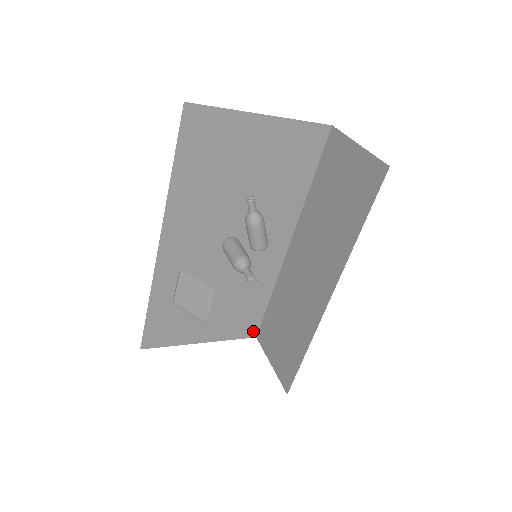
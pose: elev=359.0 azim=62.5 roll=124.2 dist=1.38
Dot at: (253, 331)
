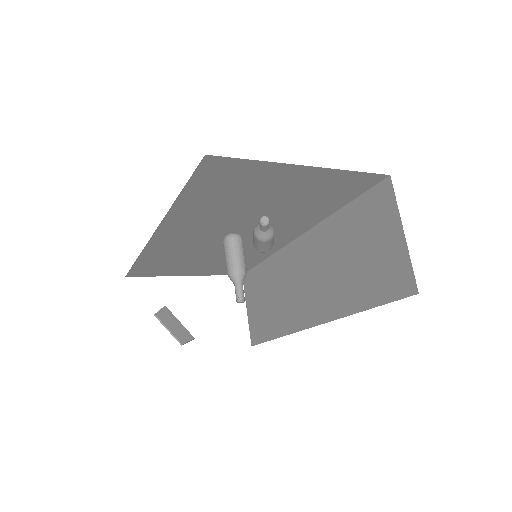
Dot at: occluded
